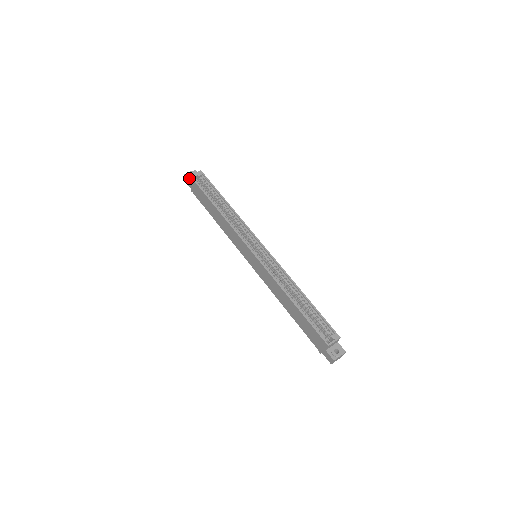
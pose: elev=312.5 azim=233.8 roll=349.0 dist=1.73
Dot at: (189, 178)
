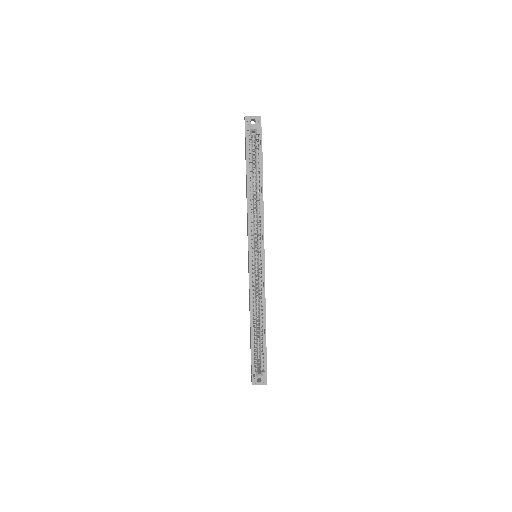
Dot at: (245, 128)
